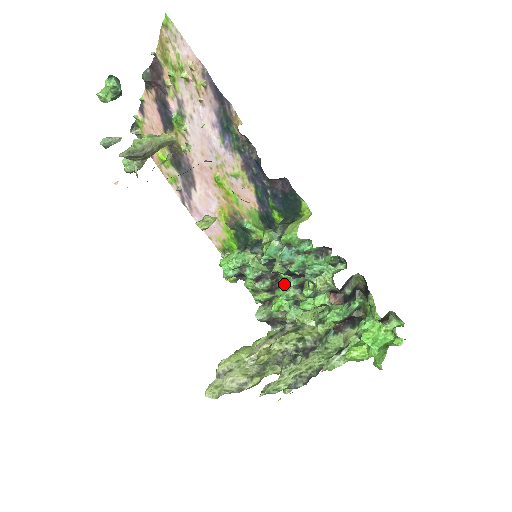
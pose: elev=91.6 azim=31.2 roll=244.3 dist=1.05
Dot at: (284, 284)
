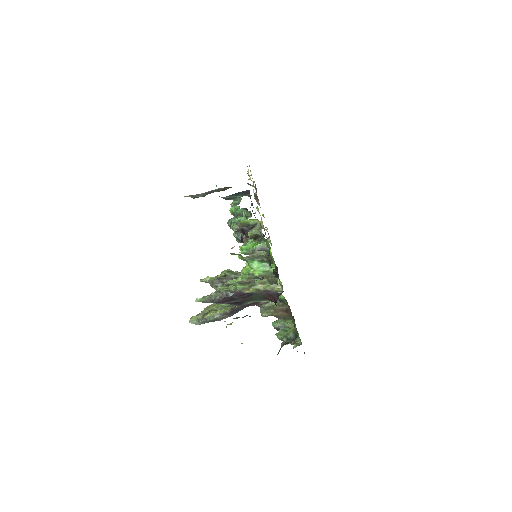
Dot at: occluded
